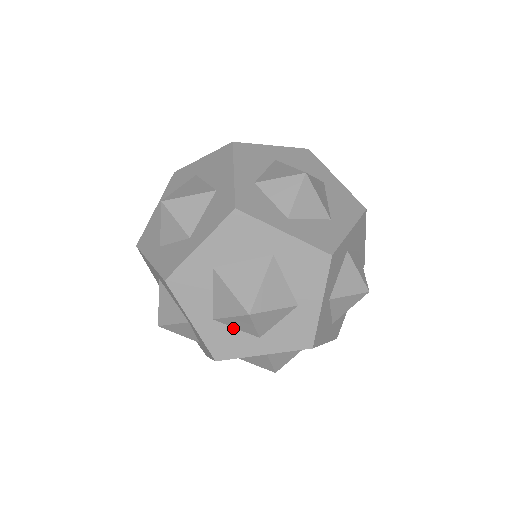
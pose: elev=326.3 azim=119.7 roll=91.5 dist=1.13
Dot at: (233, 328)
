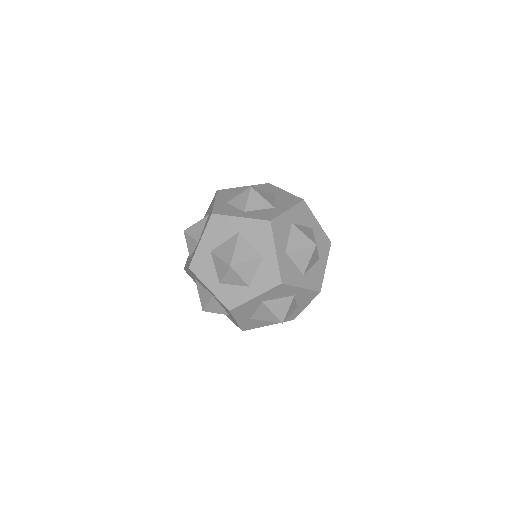
Dot at: (232, 285)
